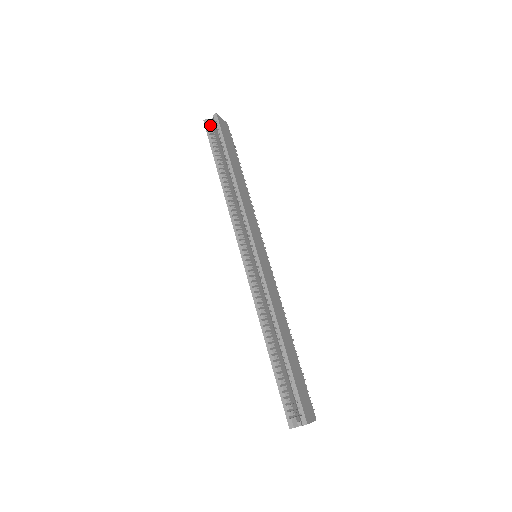
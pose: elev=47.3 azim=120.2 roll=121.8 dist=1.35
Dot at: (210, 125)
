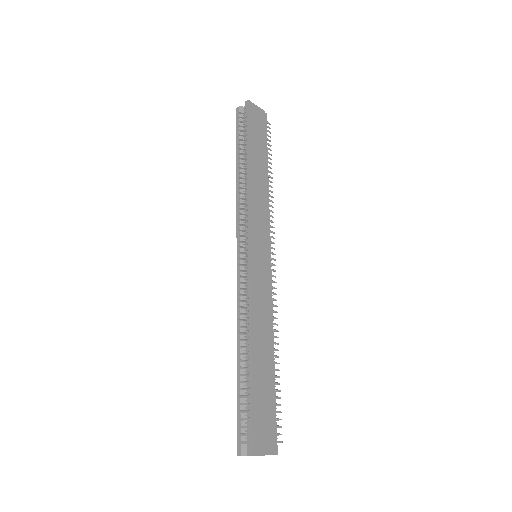
Dot at: (242, 113)
